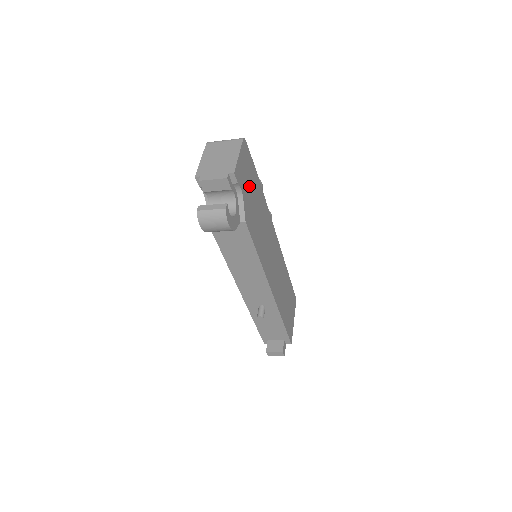
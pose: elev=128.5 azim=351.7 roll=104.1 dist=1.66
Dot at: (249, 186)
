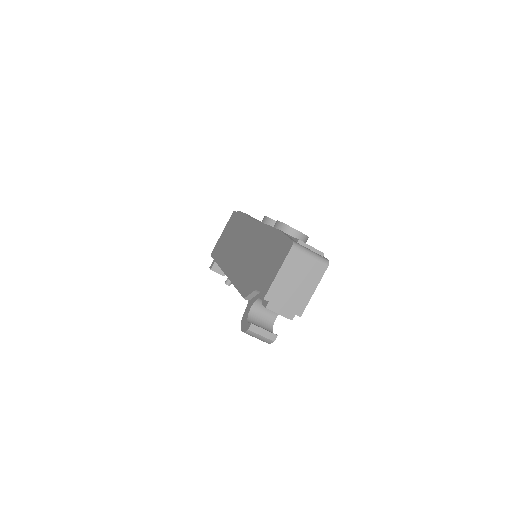
Dot at: occluded
